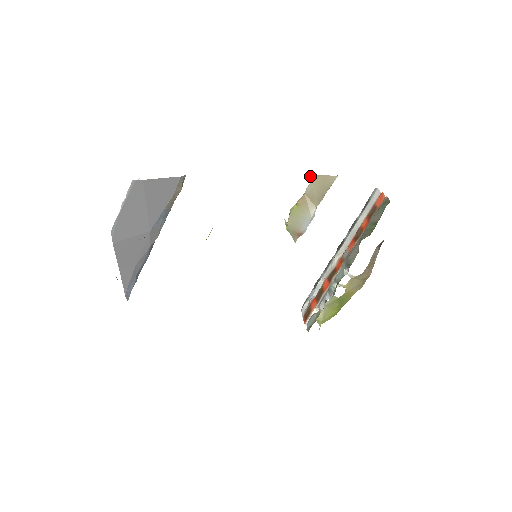
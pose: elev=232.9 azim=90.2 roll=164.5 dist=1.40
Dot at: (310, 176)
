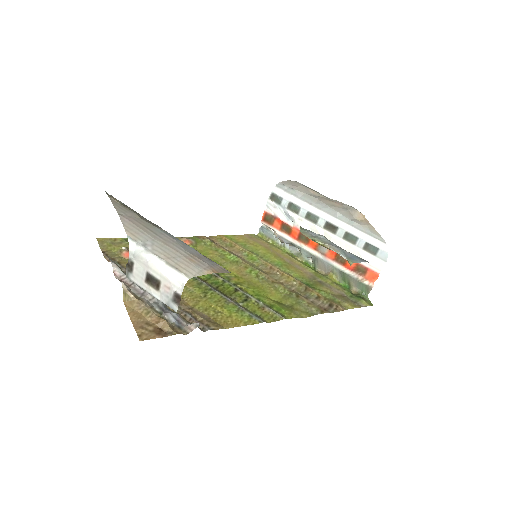
Dot at: (350, 265)
